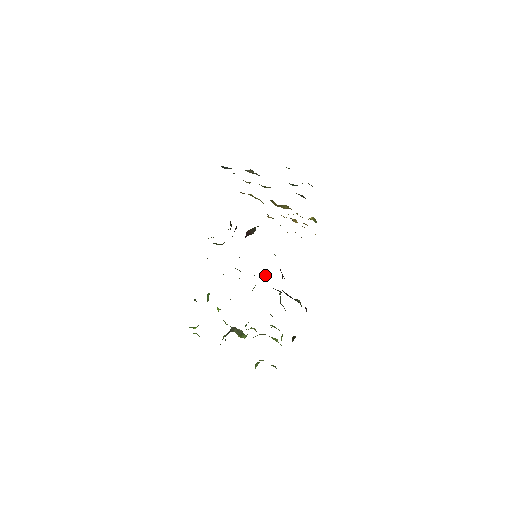
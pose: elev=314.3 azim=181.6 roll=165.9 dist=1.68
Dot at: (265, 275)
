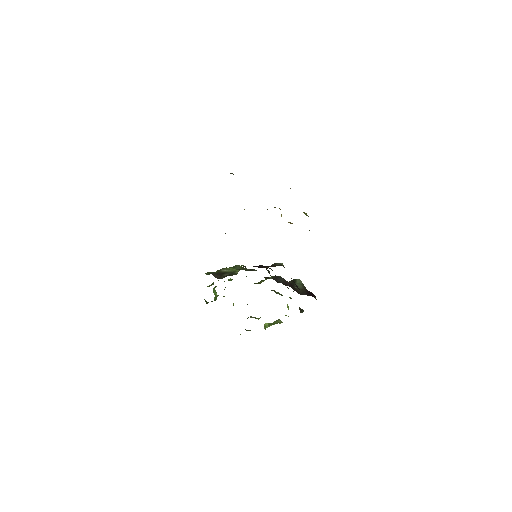
Dot at: (269, 271)
